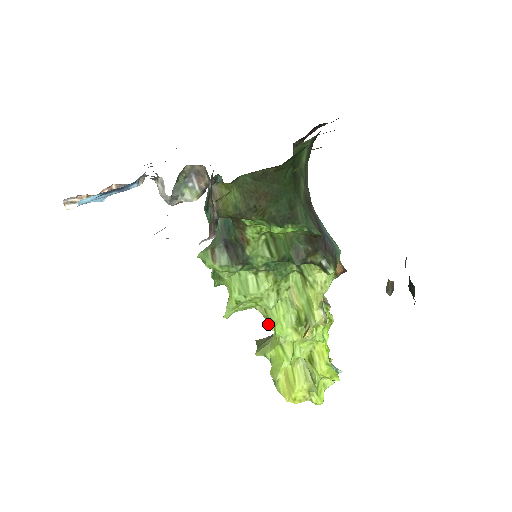
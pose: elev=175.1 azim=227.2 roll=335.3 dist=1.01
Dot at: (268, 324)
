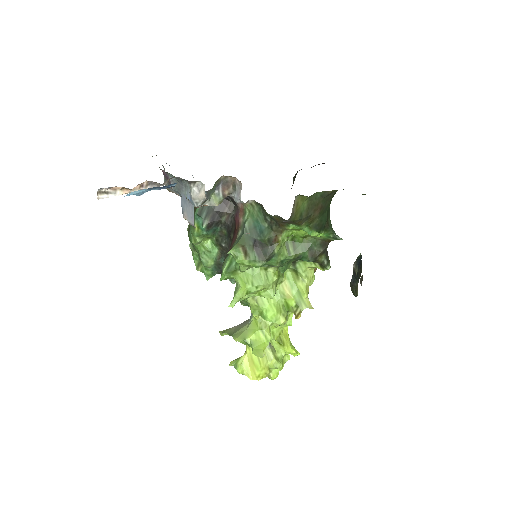
Dot at: (254, 313)
